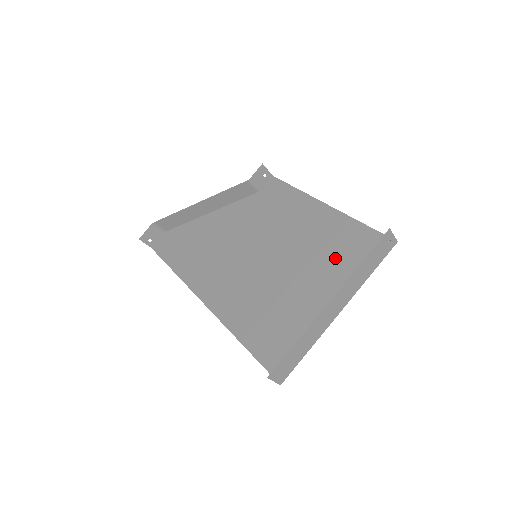
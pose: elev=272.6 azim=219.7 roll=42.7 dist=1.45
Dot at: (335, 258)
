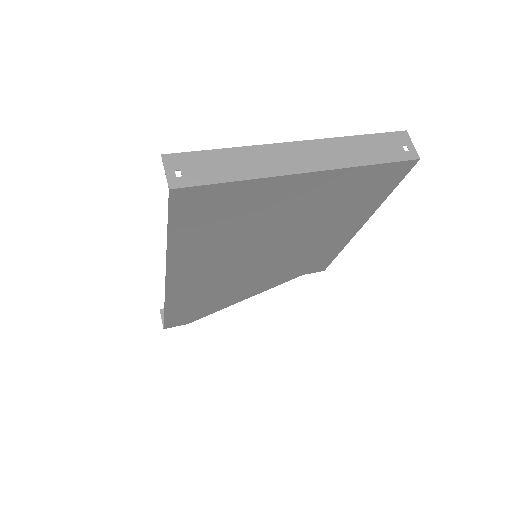
Dot at: (338, 200)
